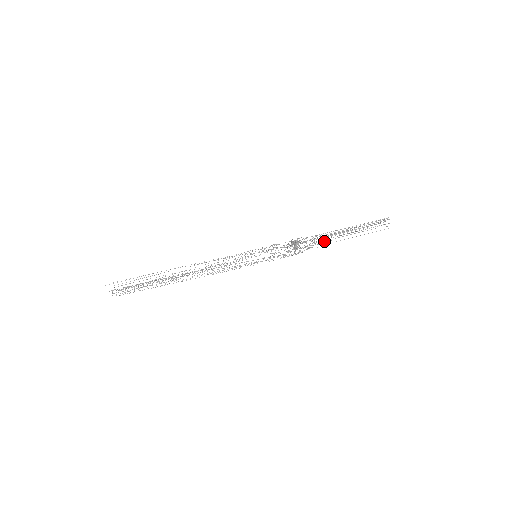
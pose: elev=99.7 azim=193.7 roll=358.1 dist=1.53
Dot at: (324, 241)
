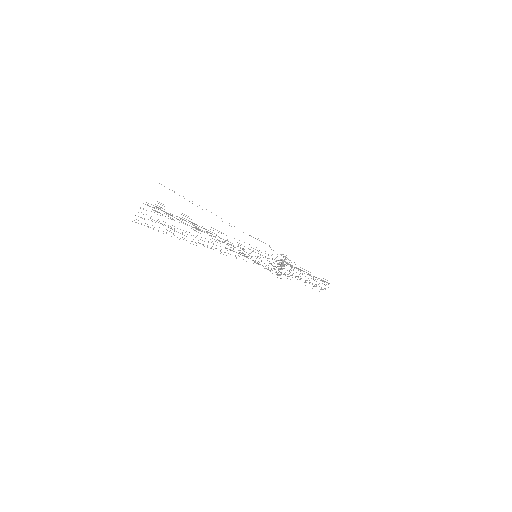
Dot at: (295, 276)
